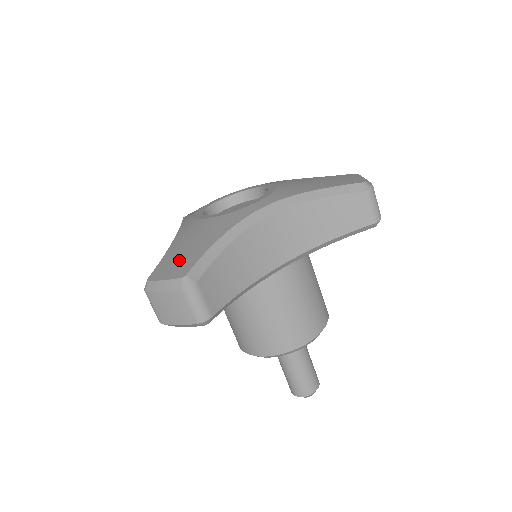
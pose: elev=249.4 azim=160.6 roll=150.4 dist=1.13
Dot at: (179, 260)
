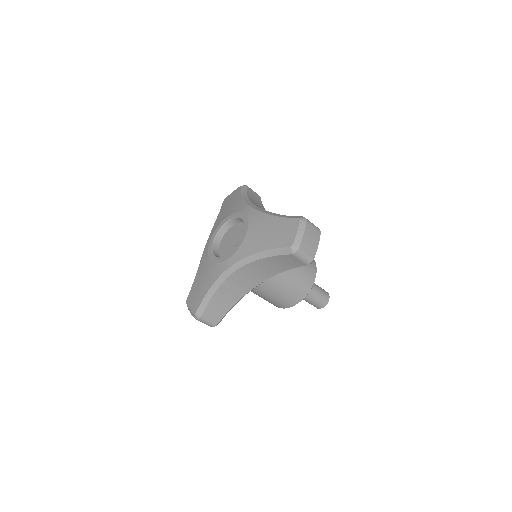
Dot at: (196, 296)
